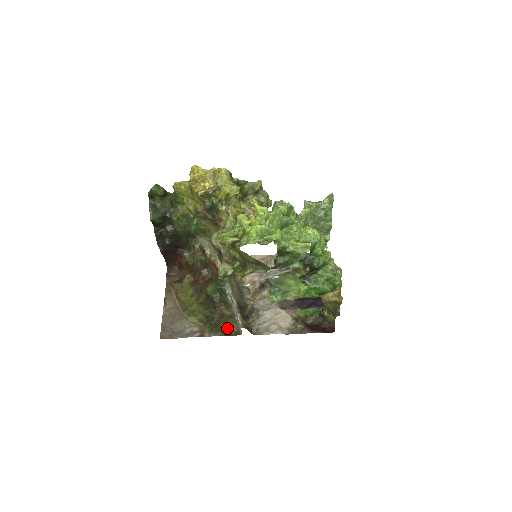
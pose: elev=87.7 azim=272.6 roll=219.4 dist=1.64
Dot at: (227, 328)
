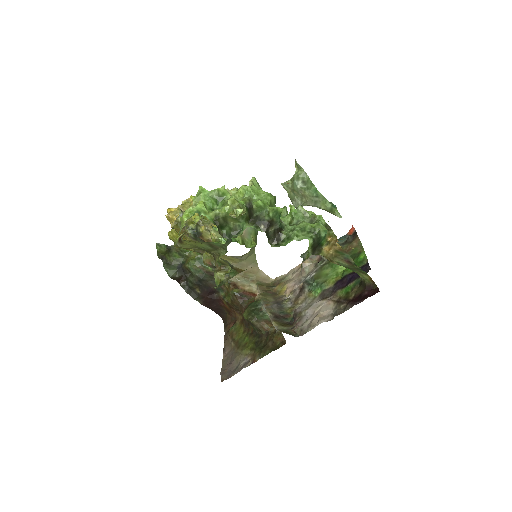
Dot at: (274, 344)
